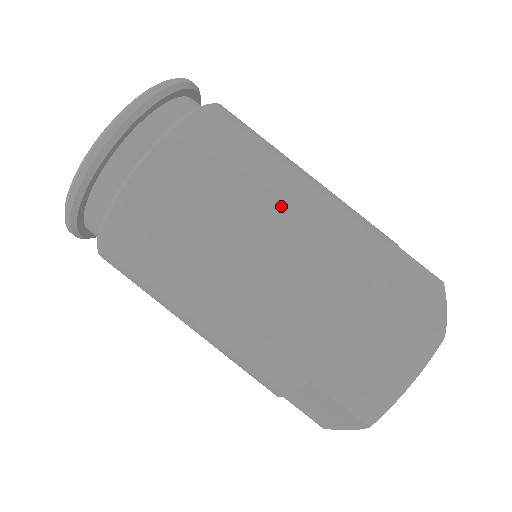
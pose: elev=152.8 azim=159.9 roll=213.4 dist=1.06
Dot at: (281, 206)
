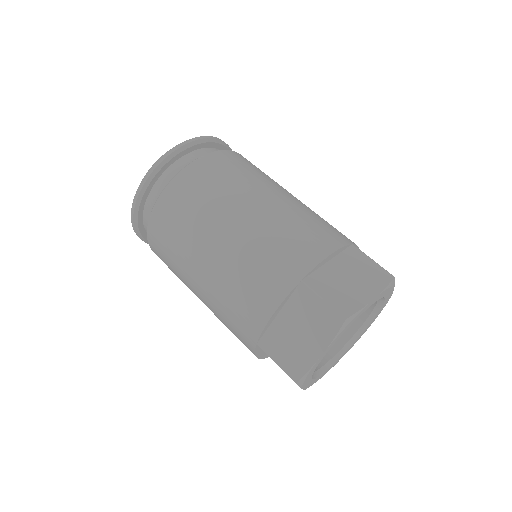
Dot at: (289, 194)
